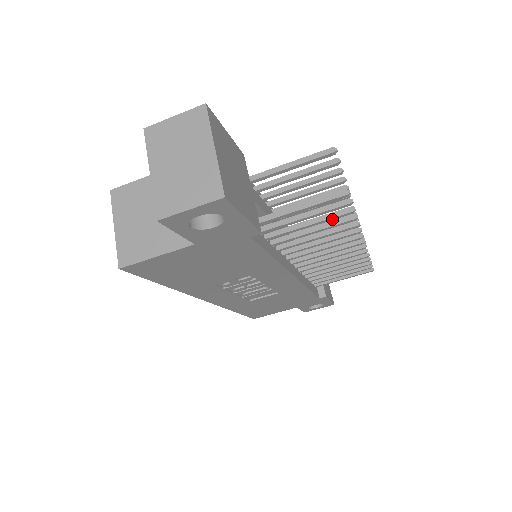
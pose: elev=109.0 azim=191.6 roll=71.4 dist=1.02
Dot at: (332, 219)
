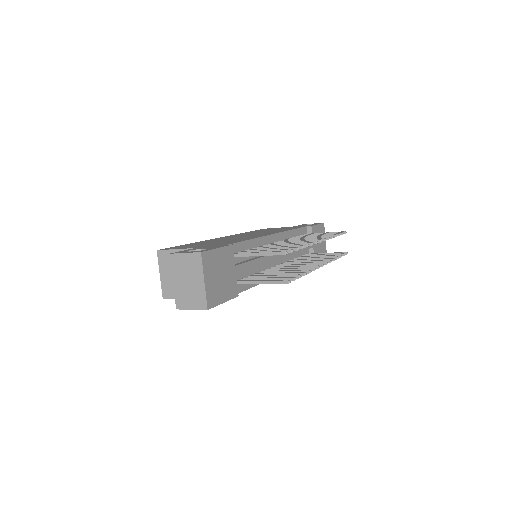
Dot at: occluded
